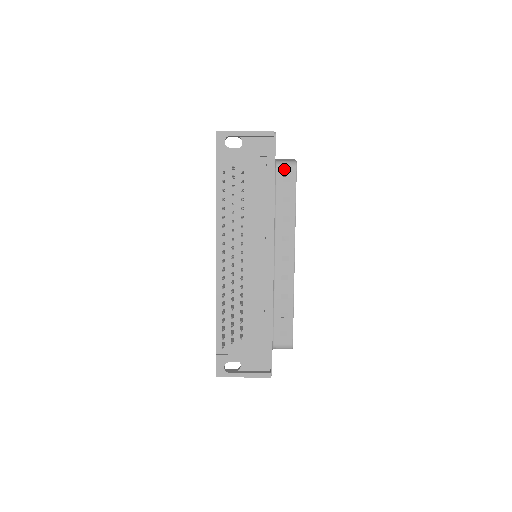
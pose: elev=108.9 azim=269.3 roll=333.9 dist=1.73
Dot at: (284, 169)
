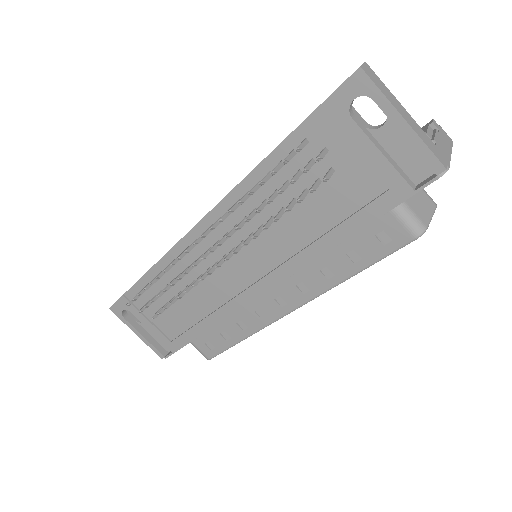
Dot at: (396, 224)
